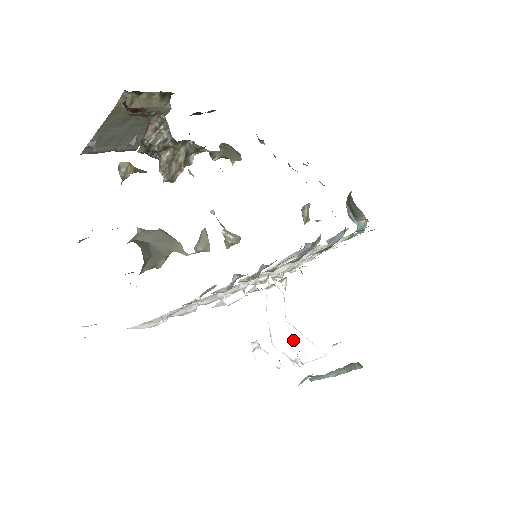
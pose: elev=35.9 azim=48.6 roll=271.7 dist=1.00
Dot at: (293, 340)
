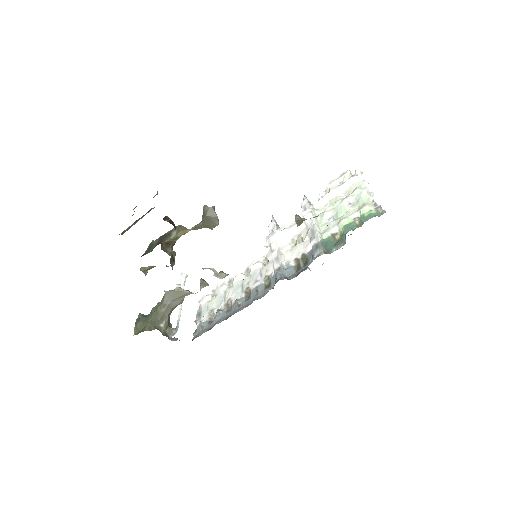
Dot at: occluded
